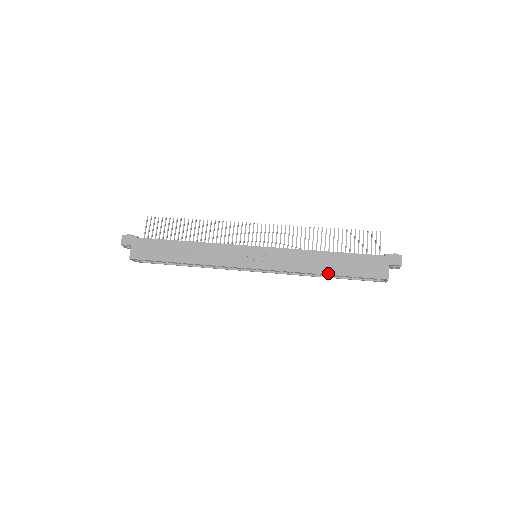
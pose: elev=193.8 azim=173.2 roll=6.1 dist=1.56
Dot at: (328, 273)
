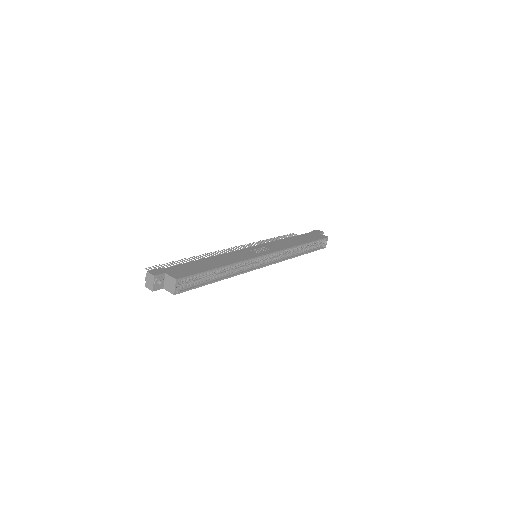
Dot at: (304, 243)
